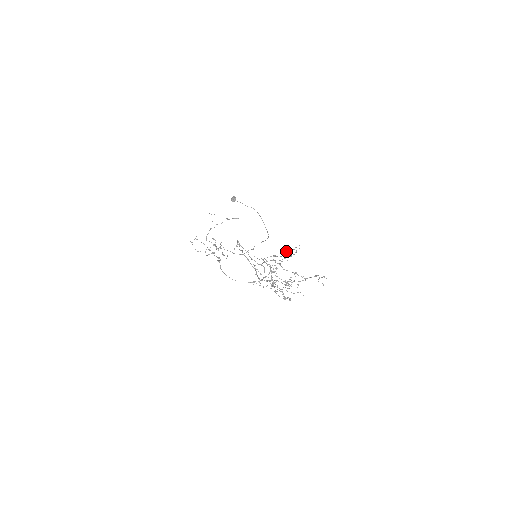
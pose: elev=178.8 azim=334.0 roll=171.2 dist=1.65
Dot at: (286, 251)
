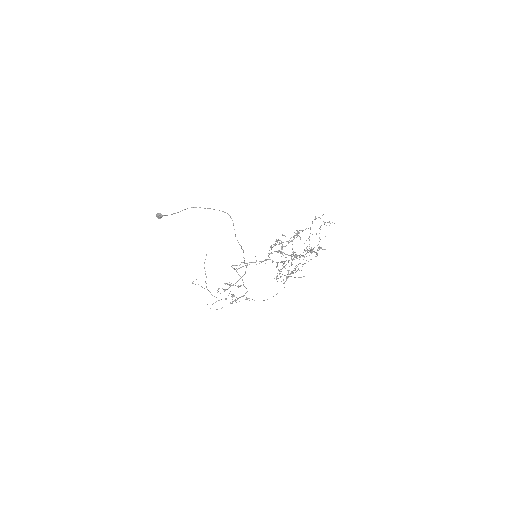
Dot at: (277, 240)
